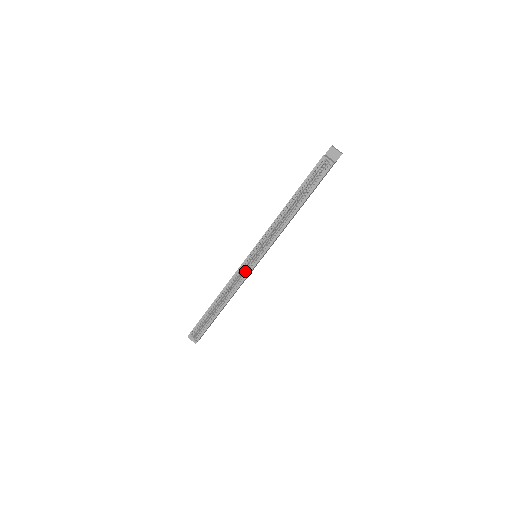
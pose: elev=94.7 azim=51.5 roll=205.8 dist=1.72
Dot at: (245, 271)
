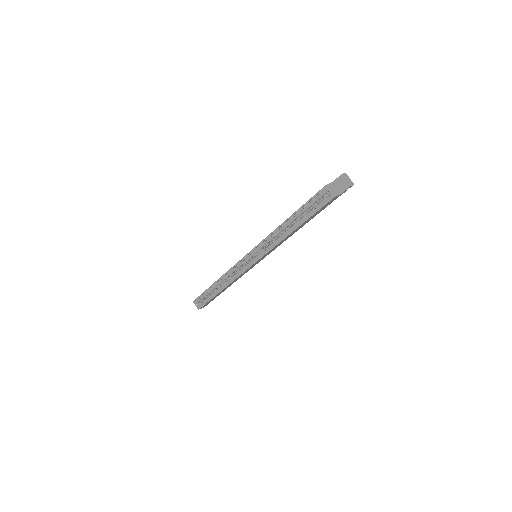
Dot at: (243, 267)
